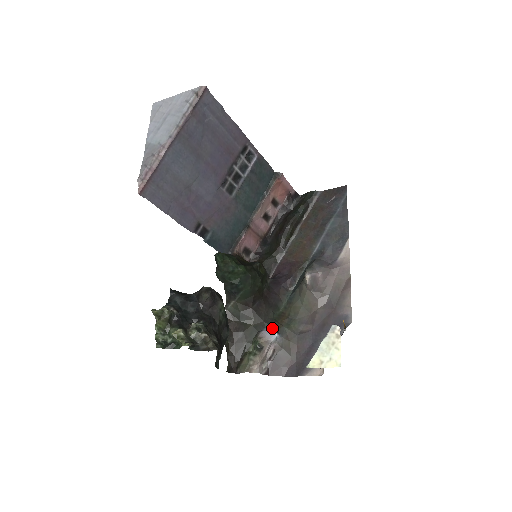
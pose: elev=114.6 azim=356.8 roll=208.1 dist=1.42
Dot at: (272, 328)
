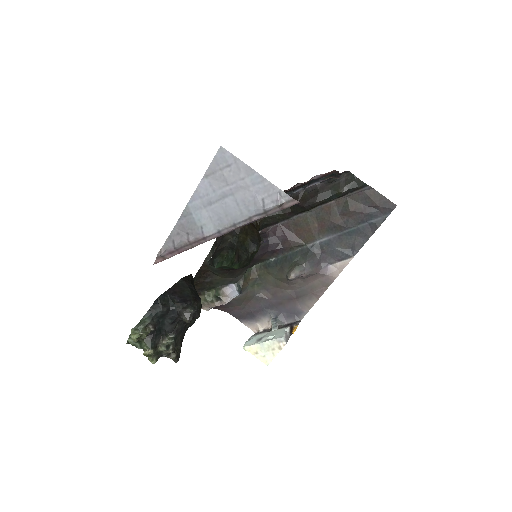
Dot at: (238, 288)
